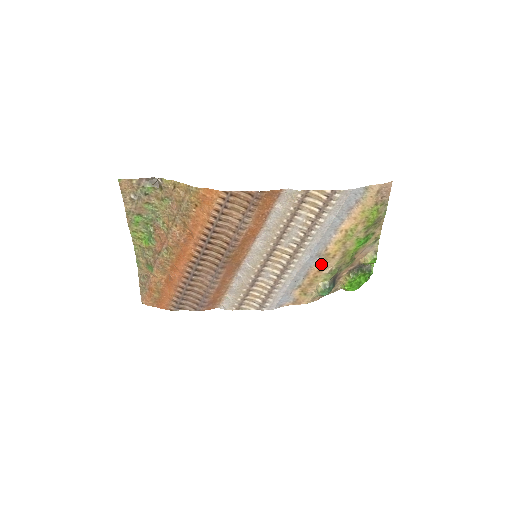
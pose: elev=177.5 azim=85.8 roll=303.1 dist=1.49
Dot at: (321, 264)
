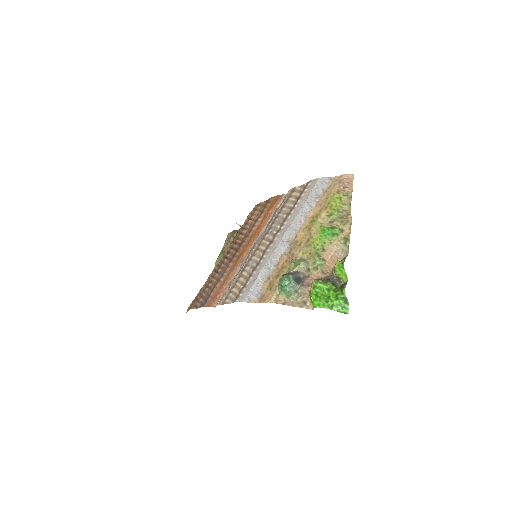
Dot at: (290, 253)
